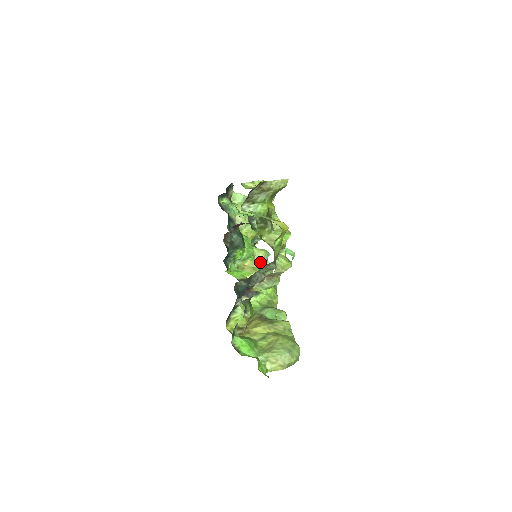
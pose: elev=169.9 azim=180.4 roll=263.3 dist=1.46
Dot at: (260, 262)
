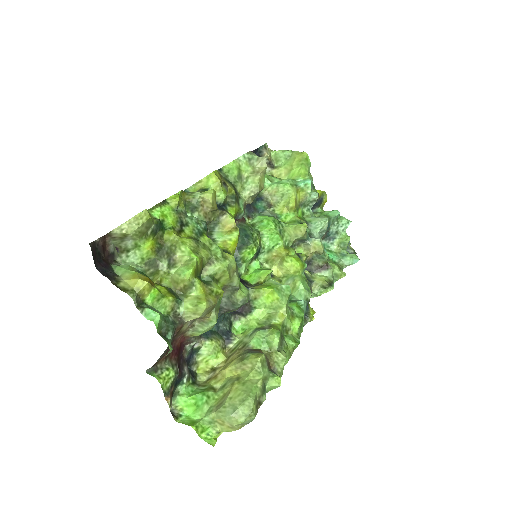
Dot at: (318, 232)
